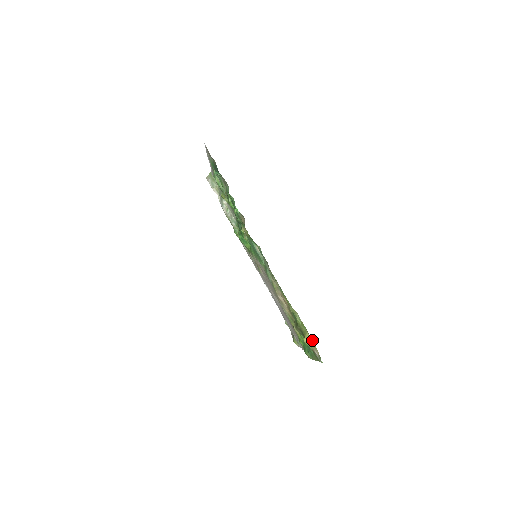
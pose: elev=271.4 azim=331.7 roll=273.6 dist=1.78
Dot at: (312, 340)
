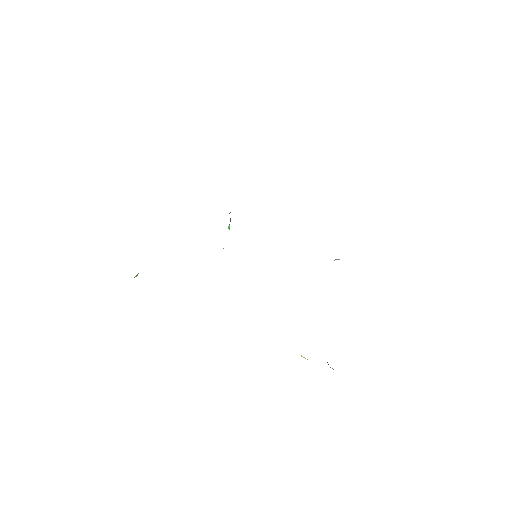
Dot at: occluded
